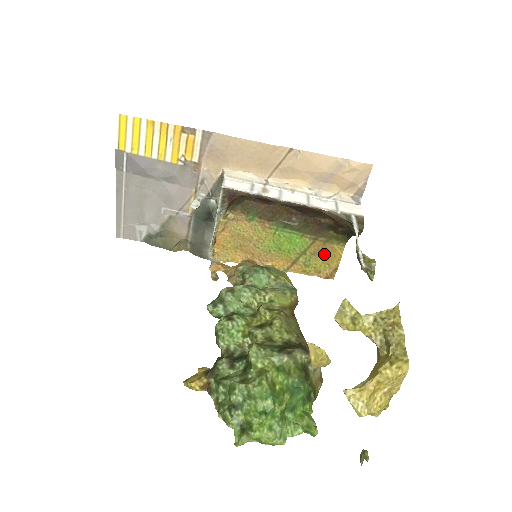
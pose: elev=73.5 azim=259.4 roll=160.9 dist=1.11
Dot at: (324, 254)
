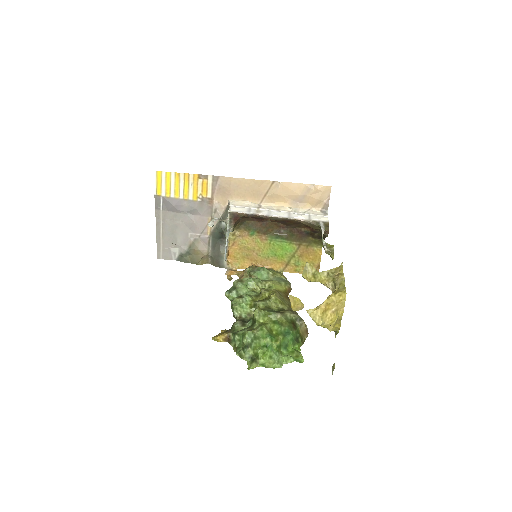
Dot at: (308, 255)
